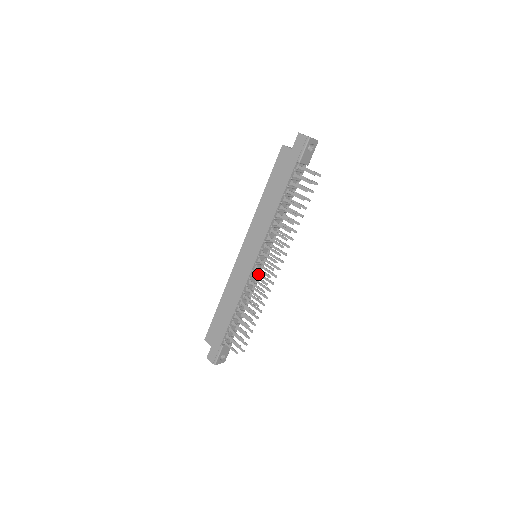
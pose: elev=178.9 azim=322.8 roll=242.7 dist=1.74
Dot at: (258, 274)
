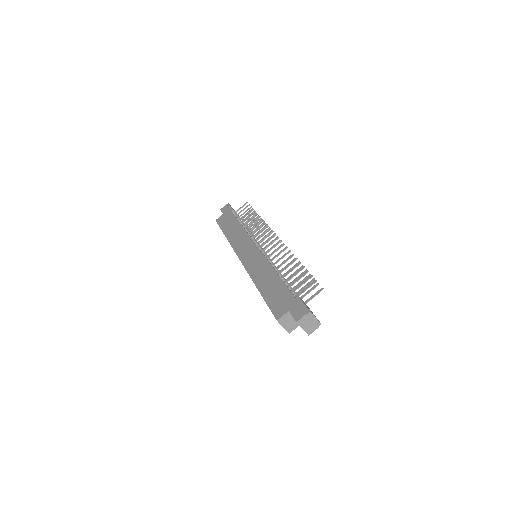
Dot at: occluded
